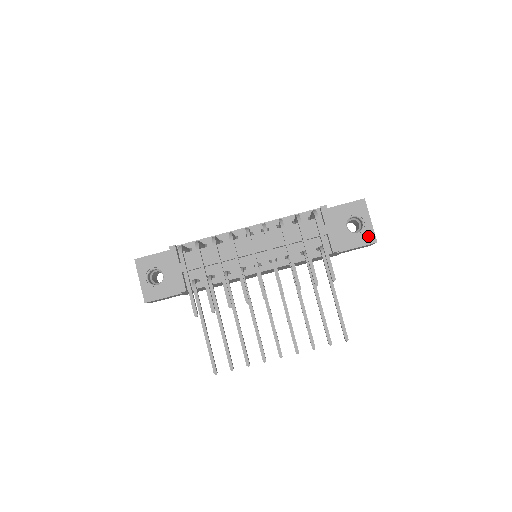
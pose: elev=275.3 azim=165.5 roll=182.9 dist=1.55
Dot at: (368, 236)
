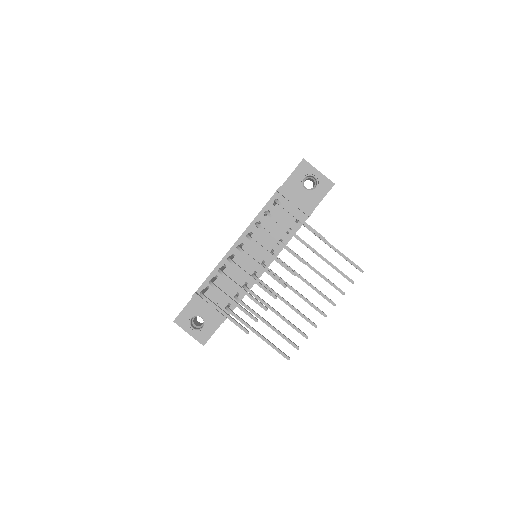
Dot at: (325, 184)
